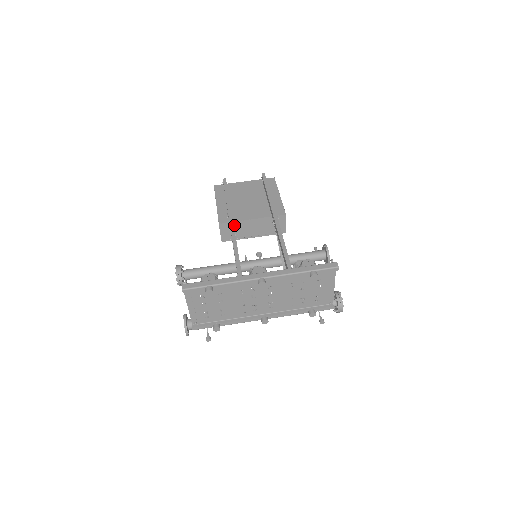
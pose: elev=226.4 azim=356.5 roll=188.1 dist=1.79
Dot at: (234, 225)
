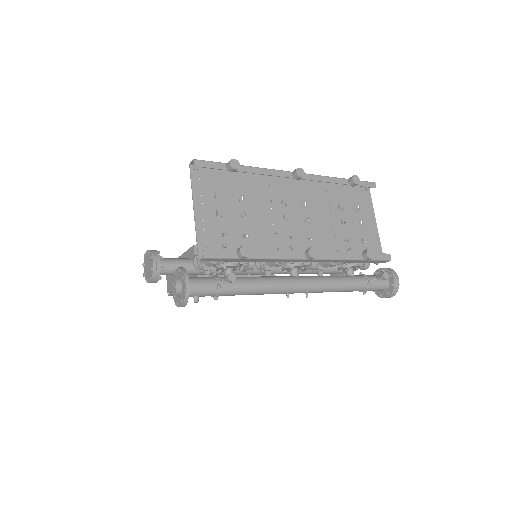
Dot at: occluded
